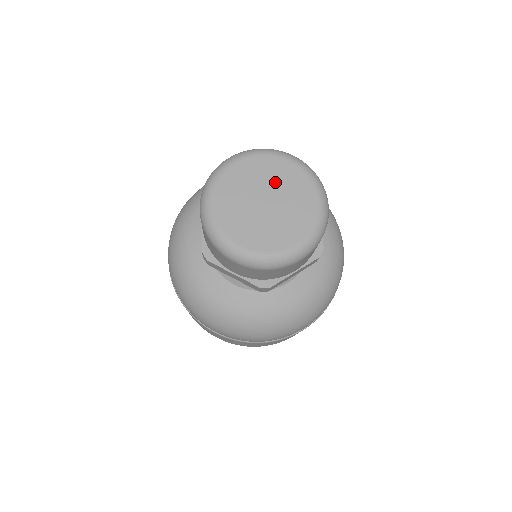
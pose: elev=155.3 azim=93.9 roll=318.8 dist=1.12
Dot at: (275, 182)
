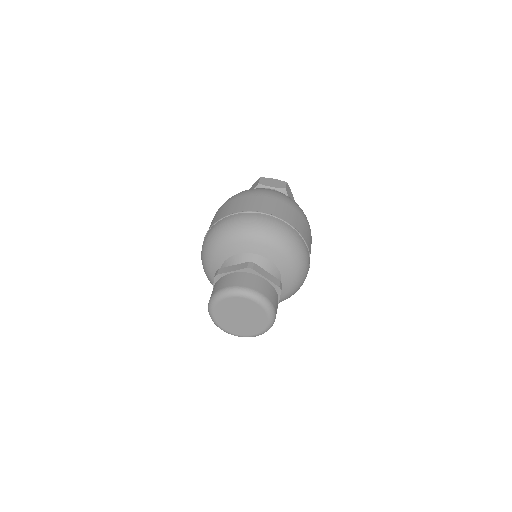
Dot at: (247, 310)
